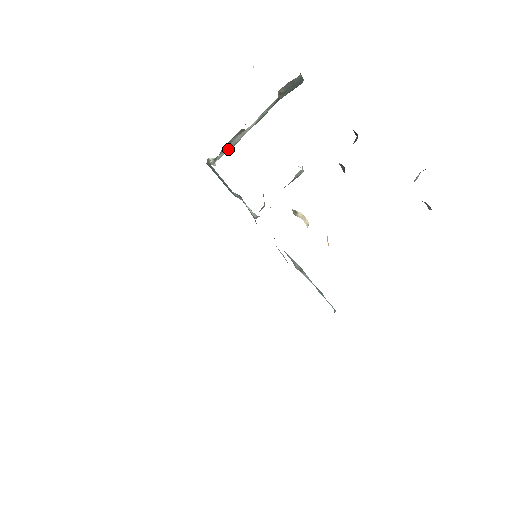
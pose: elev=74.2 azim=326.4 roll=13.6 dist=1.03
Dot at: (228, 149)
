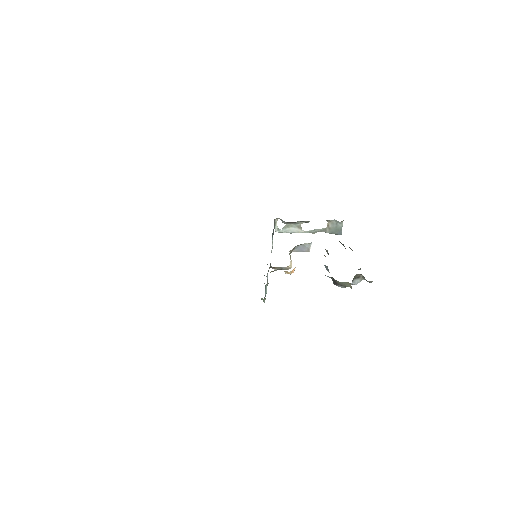
Dot at: (287, 232)
